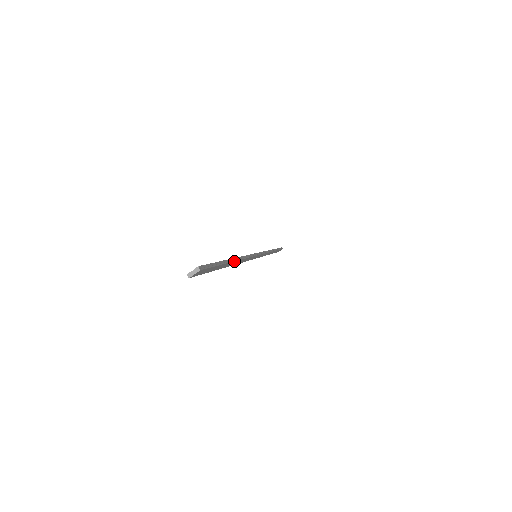
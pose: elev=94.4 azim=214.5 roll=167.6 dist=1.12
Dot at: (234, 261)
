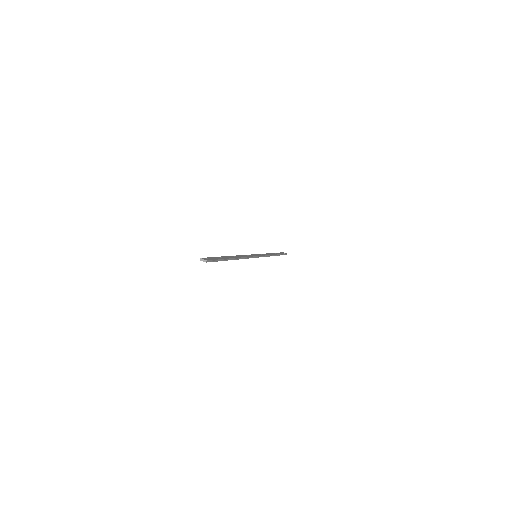
Dot at: occluded
